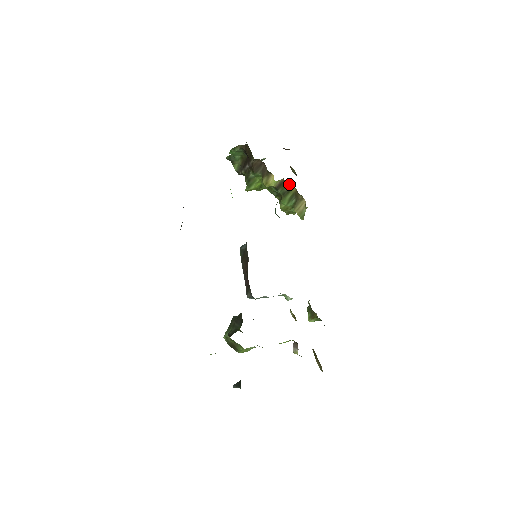
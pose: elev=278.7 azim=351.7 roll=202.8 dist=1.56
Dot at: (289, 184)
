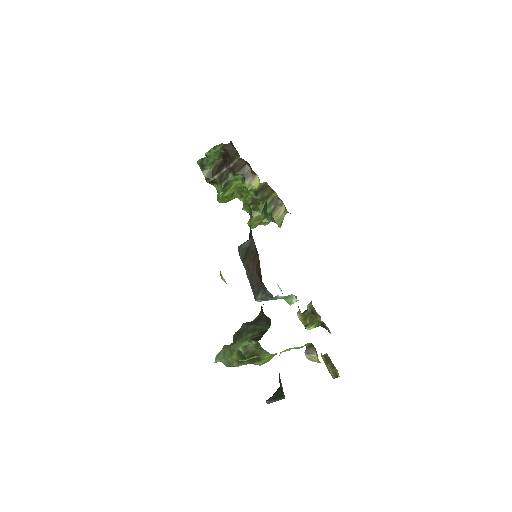
Dot at: (270, 188)
